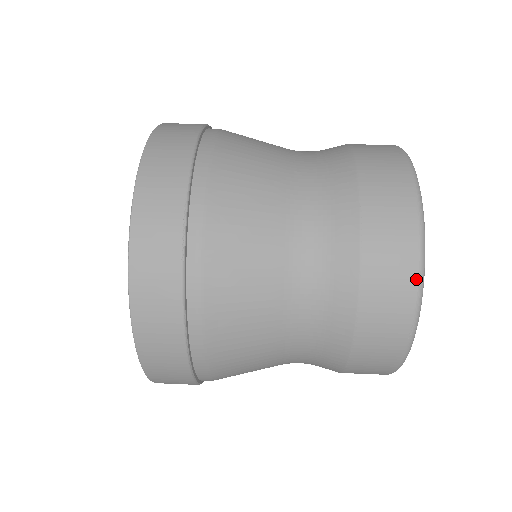
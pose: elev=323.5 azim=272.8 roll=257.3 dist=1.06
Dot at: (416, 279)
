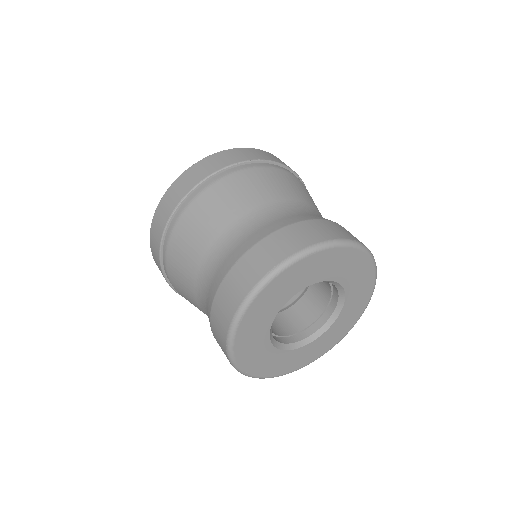
Dot at: (232, 317)
